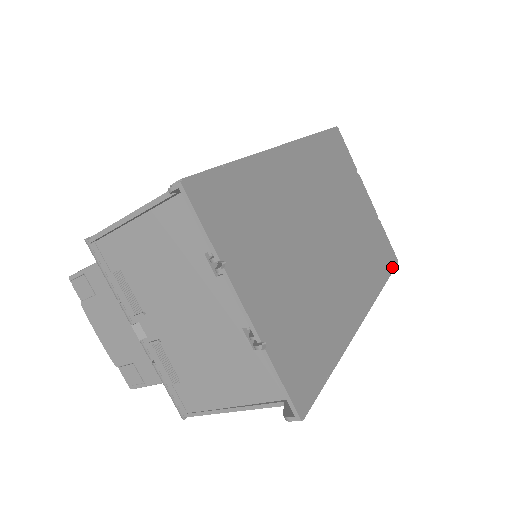
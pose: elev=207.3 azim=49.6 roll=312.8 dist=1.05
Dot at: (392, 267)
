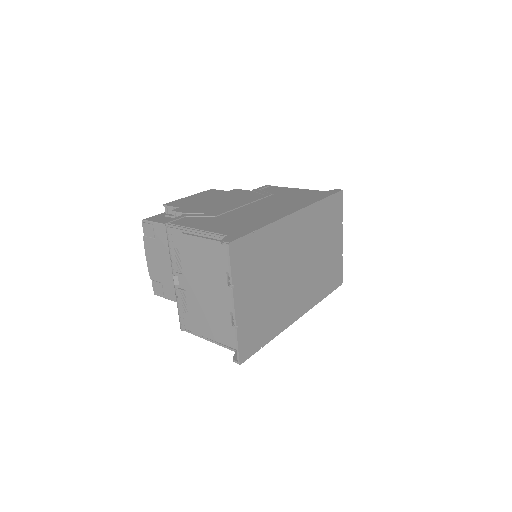
Dot at: (335, 287)
